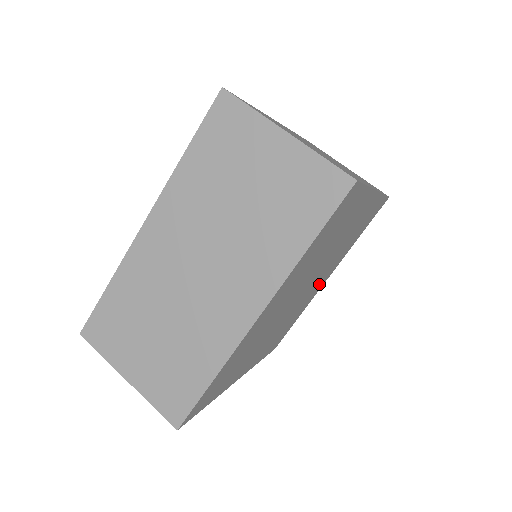
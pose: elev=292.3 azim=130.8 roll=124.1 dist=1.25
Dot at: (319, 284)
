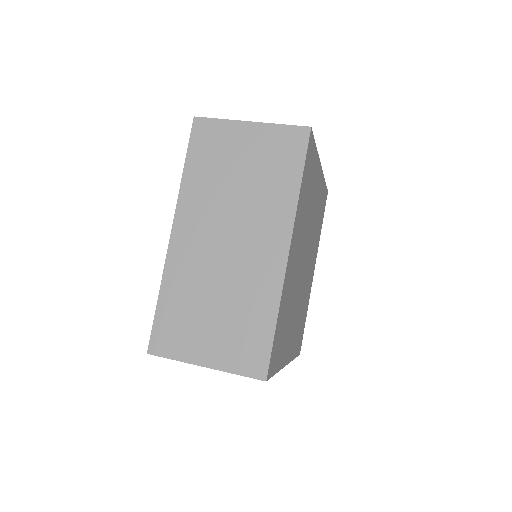
Dot at: (310, 272)
